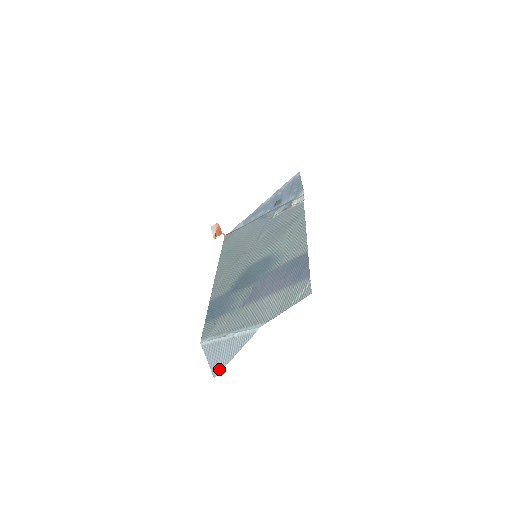
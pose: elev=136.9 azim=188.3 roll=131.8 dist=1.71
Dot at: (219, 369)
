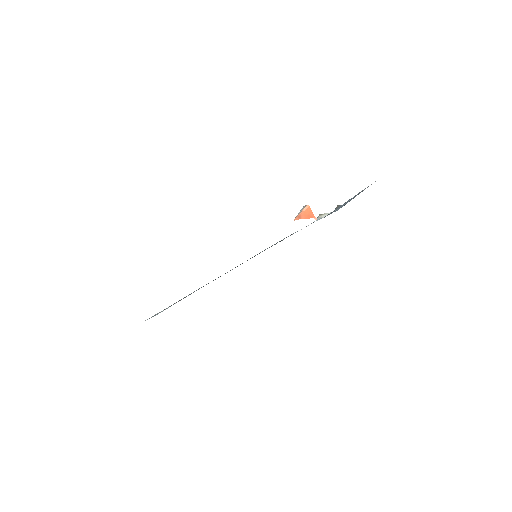
Dot at: occluded
